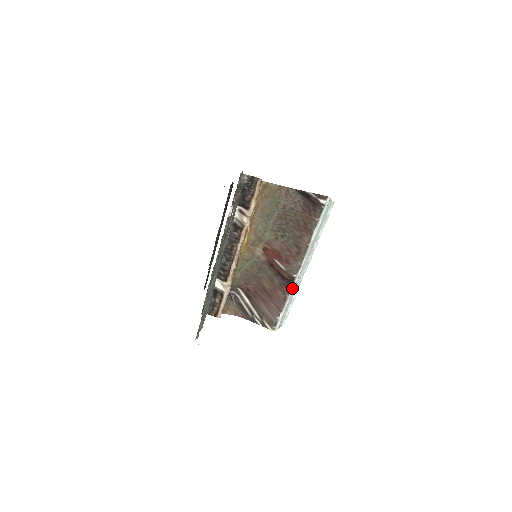
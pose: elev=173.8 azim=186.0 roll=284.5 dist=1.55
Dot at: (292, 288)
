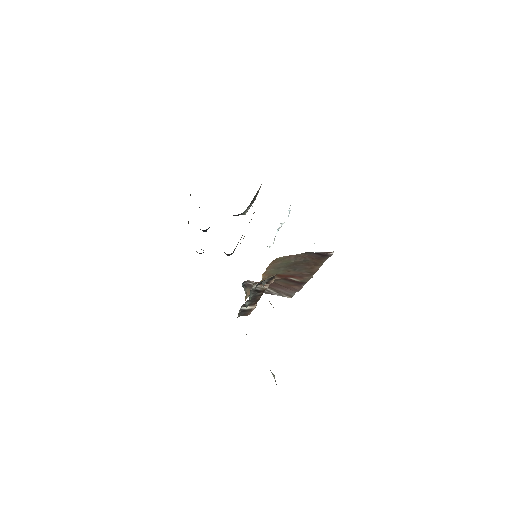
Dot at: occluded
